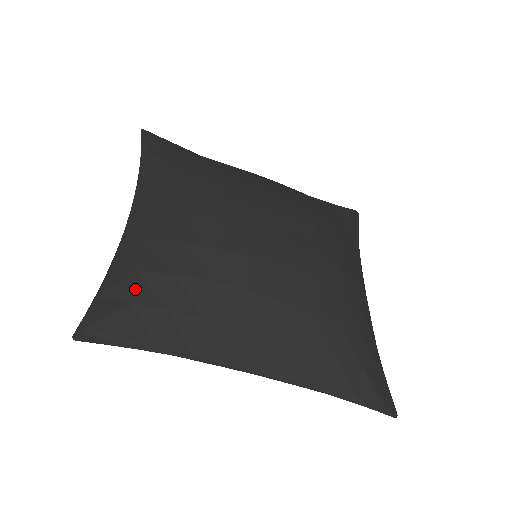
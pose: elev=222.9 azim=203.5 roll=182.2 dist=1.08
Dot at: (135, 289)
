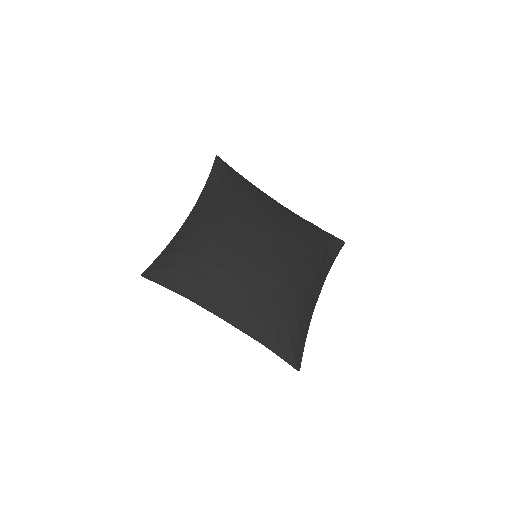
Dot at: (178, 259)
